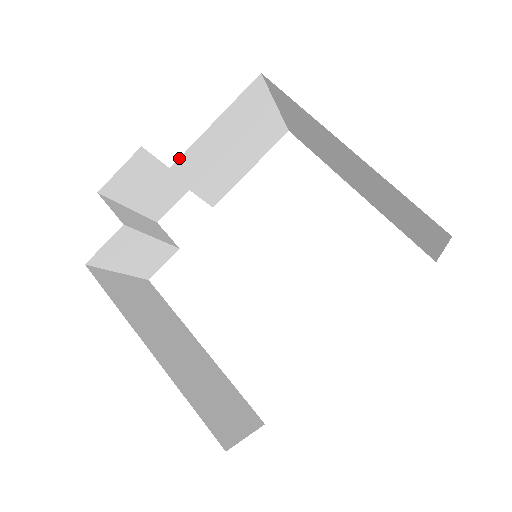
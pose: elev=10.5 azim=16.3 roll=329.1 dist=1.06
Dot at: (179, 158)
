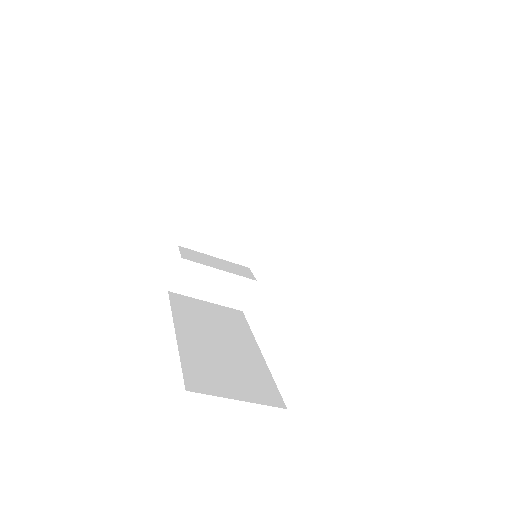
Dot at: (203, 204)
